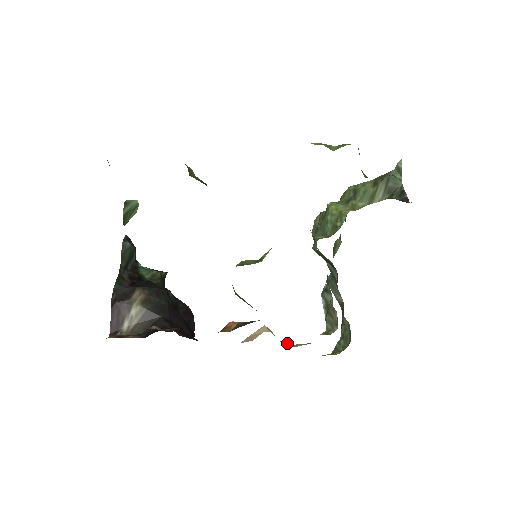
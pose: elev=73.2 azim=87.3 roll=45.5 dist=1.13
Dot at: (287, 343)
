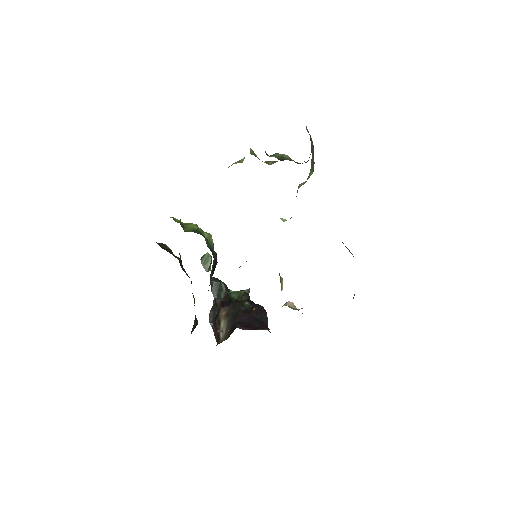
Dot at: occluded
